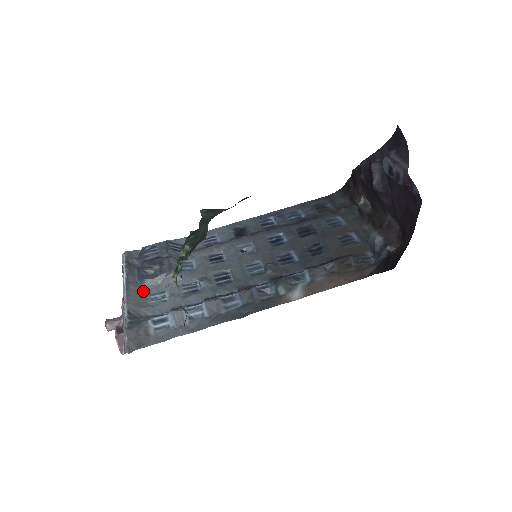
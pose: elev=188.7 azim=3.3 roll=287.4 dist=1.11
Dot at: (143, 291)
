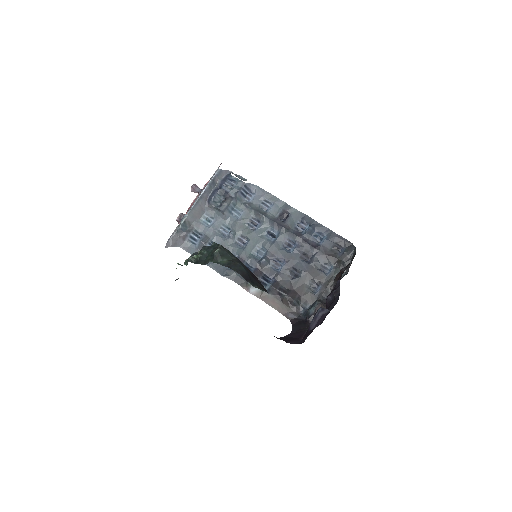
Dot at: (204, 209)
